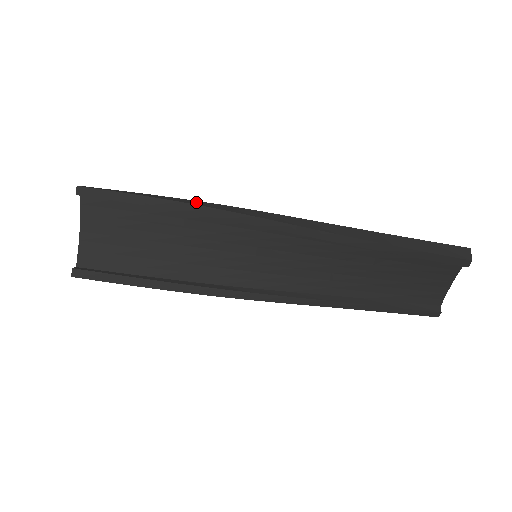
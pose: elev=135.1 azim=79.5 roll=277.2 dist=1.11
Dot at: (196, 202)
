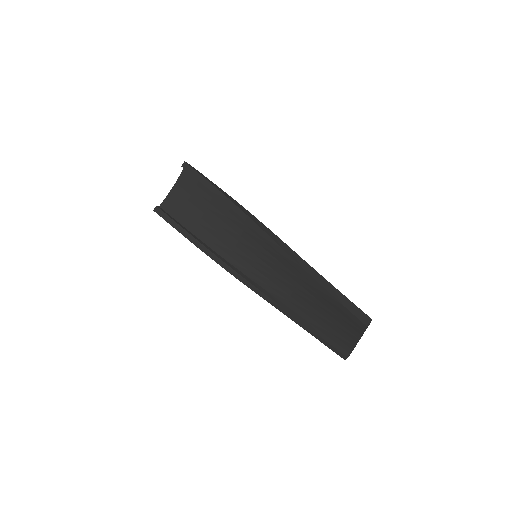
Dot at: (240, 205)
